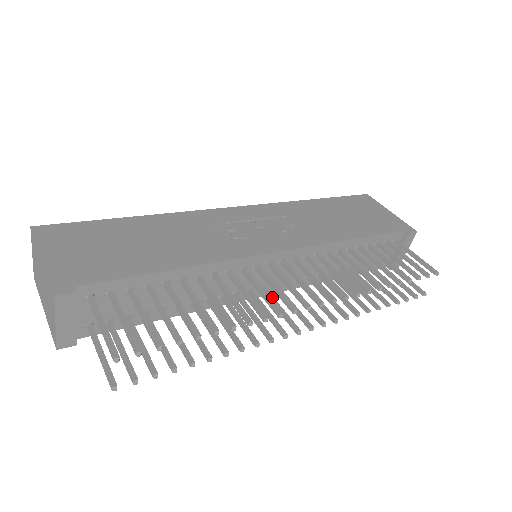
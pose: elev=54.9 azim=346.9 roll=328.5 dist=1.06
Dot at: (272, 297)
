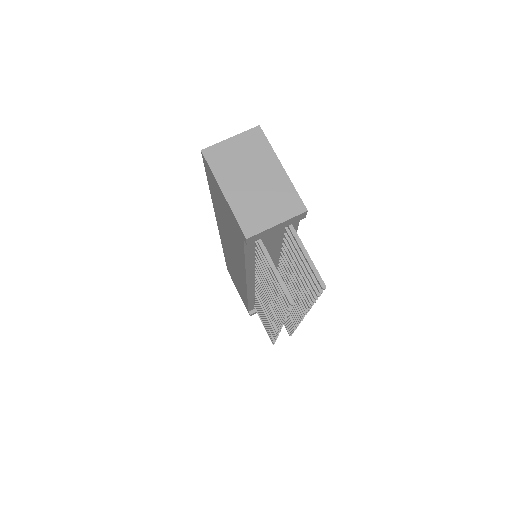
Dot at: occluded
